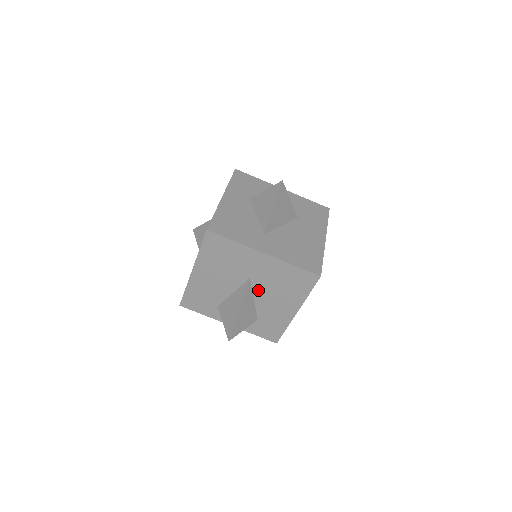
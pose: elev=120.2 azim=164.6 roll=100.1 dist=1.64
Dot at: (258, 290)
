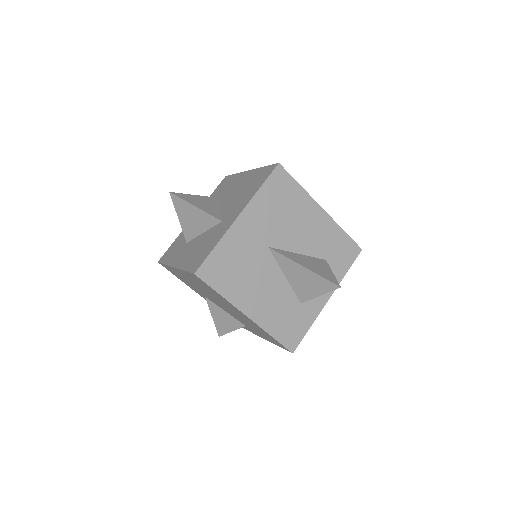
Dot at: (286, 244)
